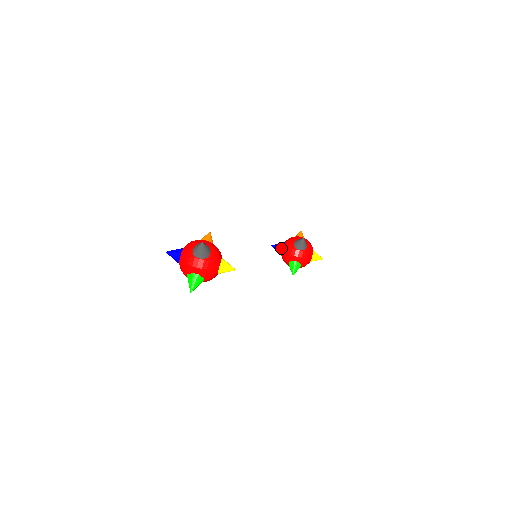
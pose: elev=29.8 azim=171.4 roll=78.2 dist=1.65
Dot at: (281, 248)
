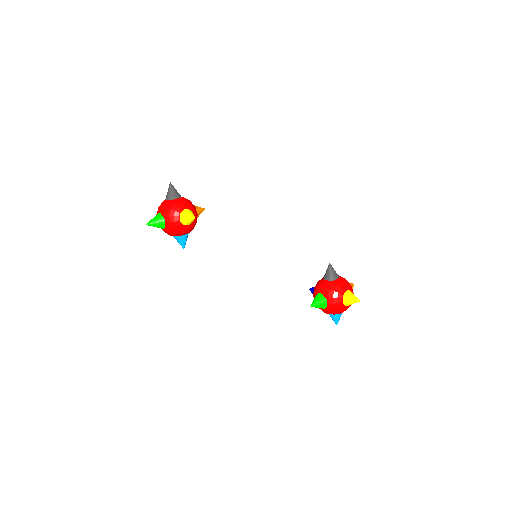
Dot at: occluded
